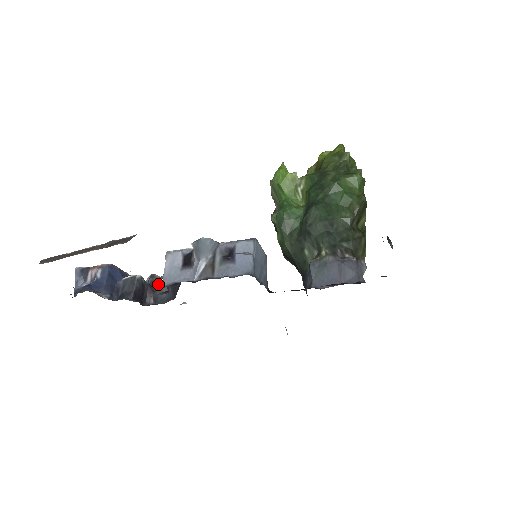
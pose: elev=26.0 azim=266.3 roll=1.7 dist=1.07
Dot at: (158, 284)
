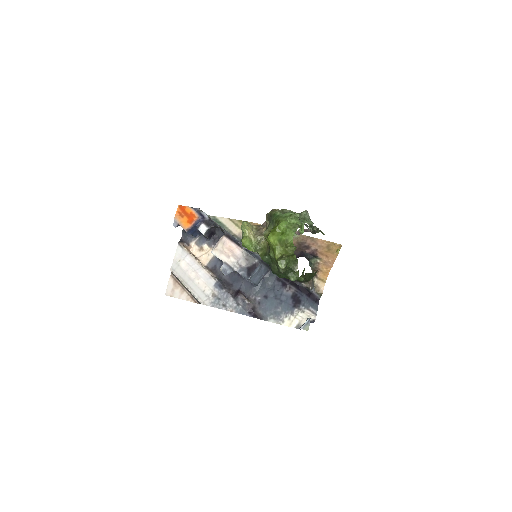
Dot at: (215, 226)
